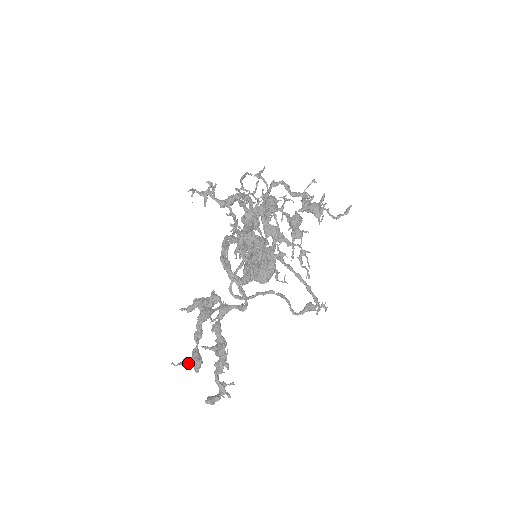
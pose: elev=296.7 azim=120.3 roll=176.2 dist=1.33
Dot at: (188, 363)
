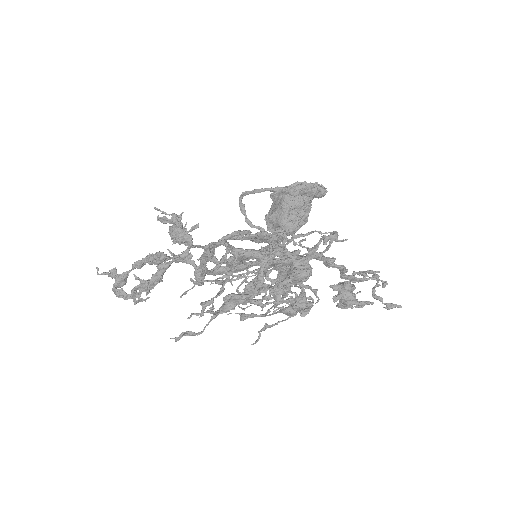
Dot at: (112, 277)
